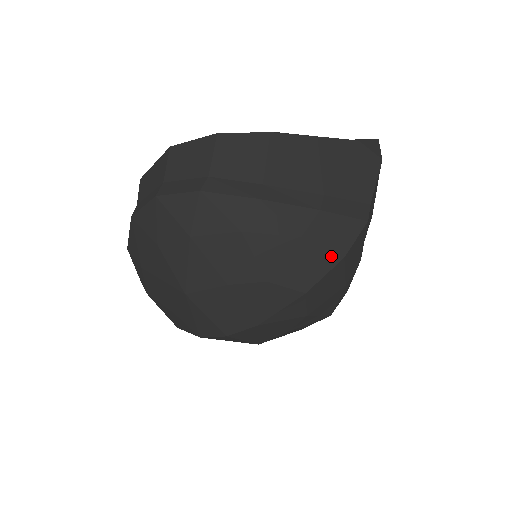
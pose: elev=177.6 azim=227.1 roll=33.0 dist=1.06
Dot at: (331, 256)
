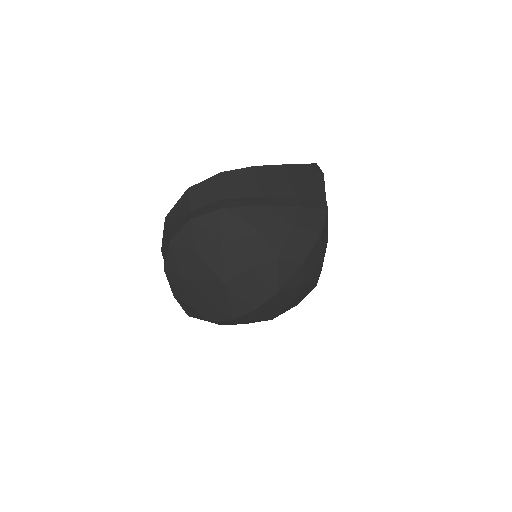
Dot at: (313, 235)
